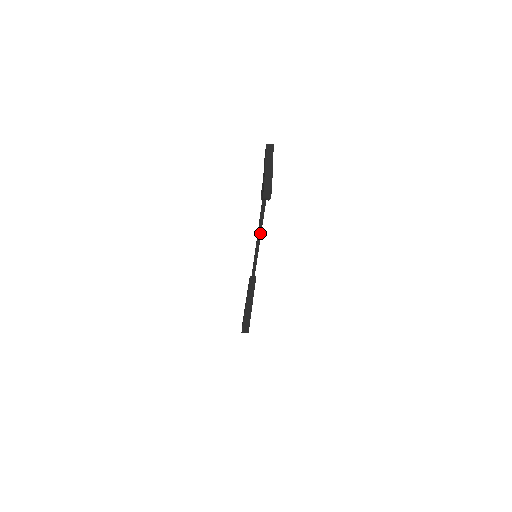
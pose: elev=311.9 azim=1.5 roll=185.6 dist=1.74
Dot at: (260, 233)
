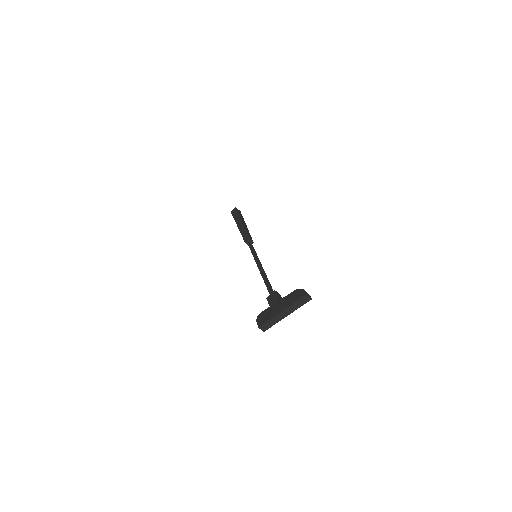
Dot at: occluded
